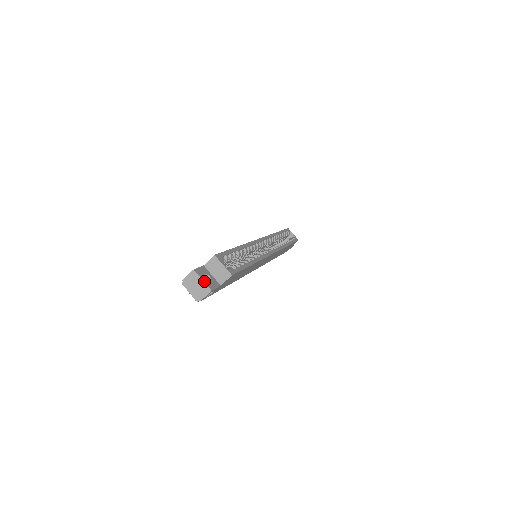
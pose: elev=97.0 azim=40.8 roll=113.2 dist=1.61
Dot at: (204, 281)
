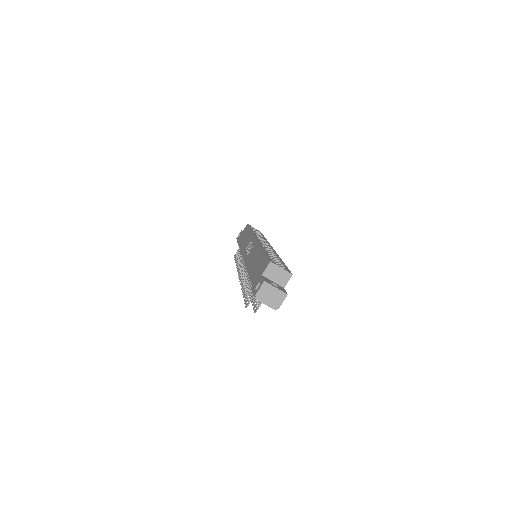
Dot at: (277, 288)
